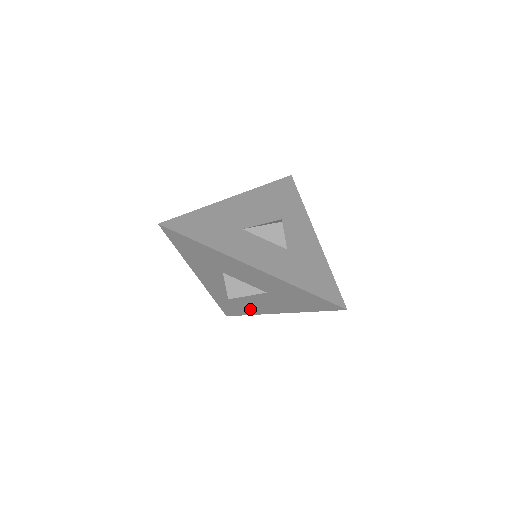
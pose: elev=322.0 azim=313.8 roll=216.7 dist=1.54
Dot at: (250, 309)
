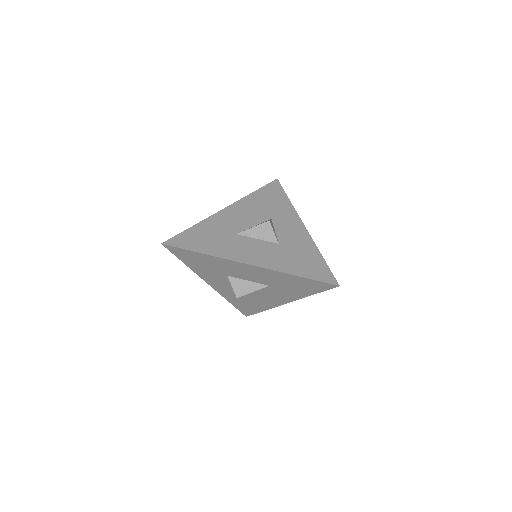
Dot at: (262, 305)
